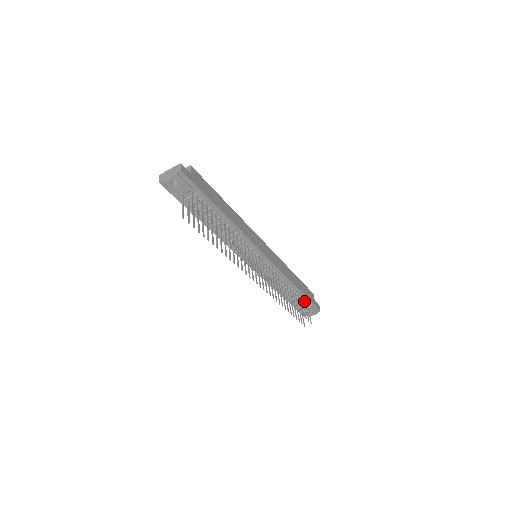
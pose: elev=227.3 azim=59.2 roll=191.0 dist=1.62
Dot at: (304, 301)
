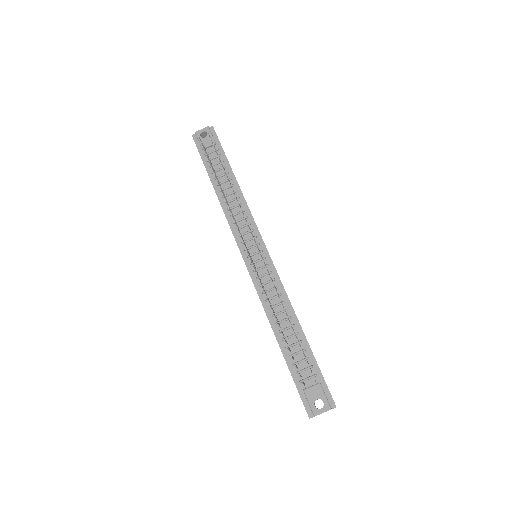
Dot at: (310, 365)
